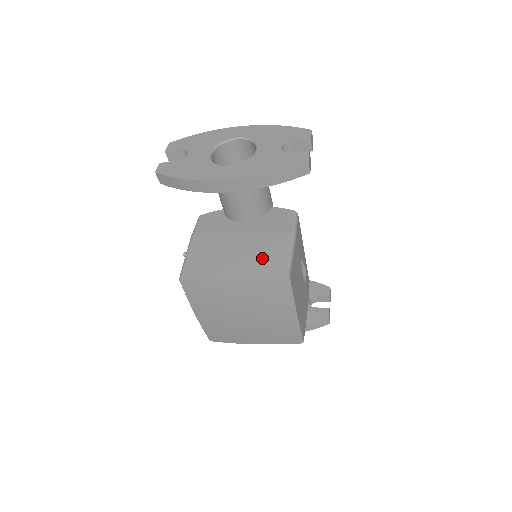
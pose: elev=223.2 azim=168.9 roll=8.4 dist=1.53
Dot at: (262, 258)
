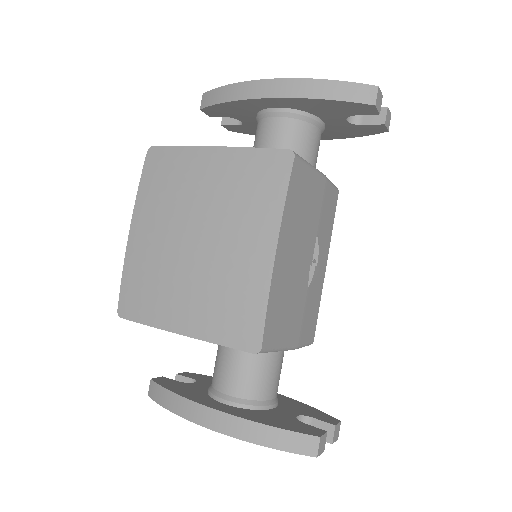
Dot at: occluded
